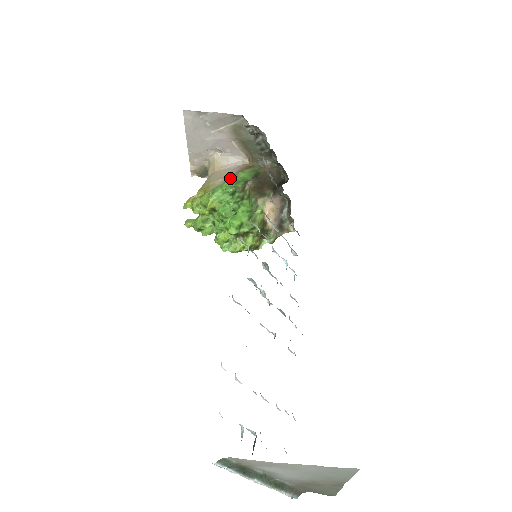
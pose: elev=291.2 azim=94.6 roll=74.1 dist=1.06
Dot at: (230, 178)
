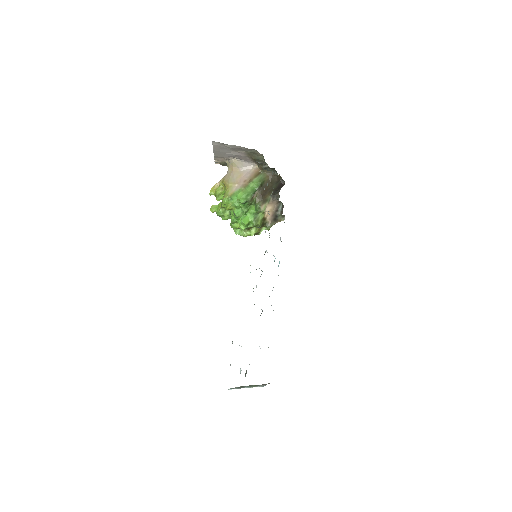
Dot at: (243, 188)
